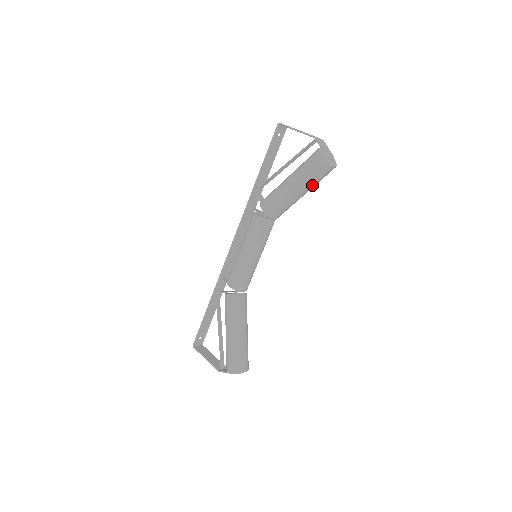
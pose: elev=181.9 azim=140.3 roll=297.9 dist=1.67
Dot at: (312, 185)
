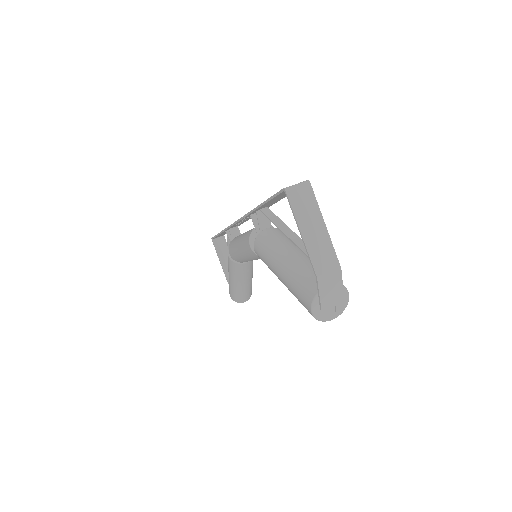
Dot at: occluded
